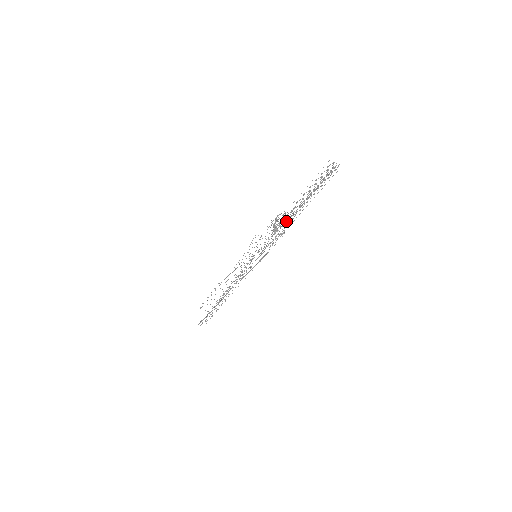
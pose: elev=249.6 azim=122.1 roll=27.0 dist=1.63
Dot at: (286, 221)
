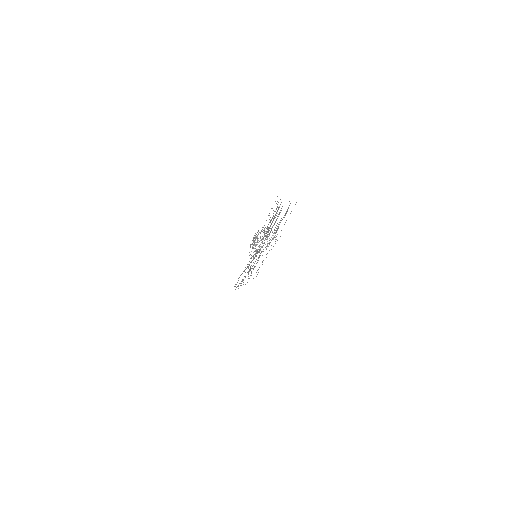
Dot at: (261, 239)
